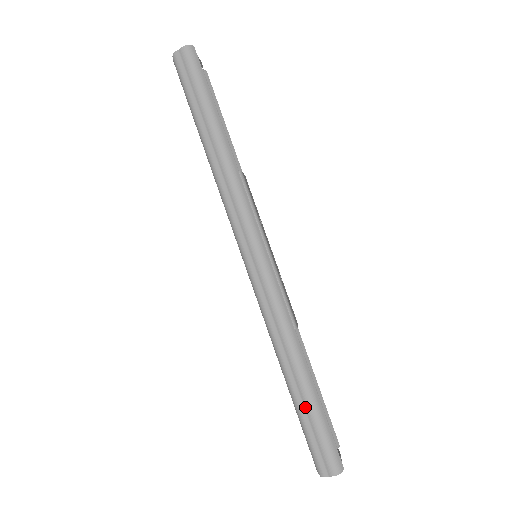
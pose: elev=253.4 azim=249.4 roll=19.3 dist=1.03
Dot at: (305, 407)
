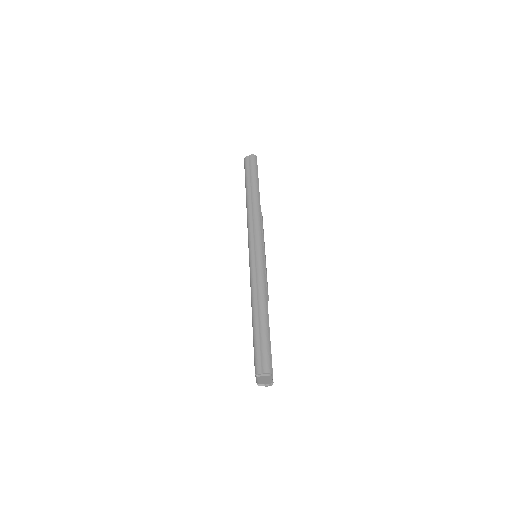
Dot at: (259, 330)
